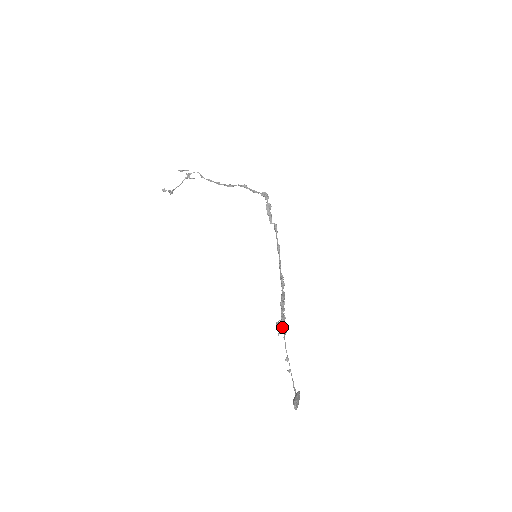
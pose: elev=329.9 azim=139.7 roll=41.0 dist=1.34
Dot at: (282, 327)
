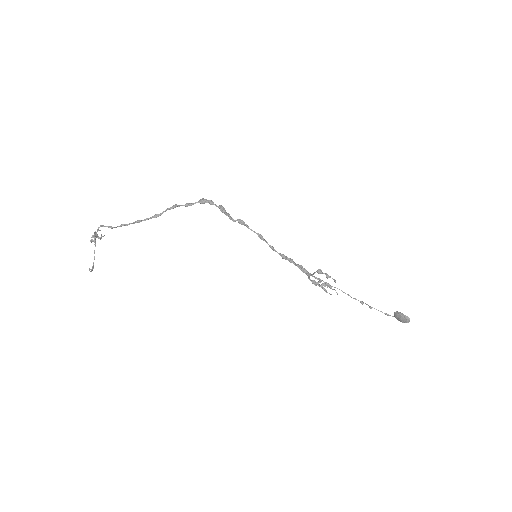
Dot at: (331, 288)
